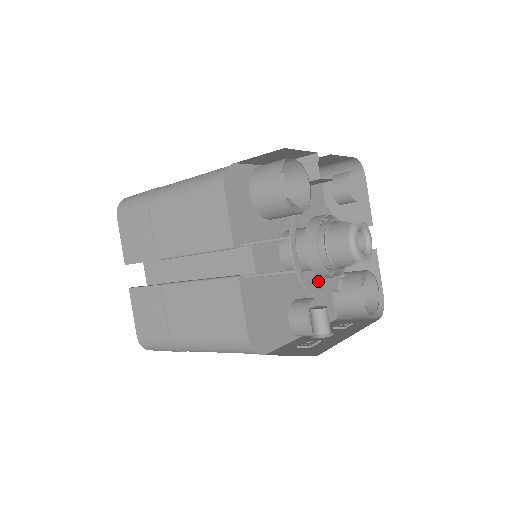
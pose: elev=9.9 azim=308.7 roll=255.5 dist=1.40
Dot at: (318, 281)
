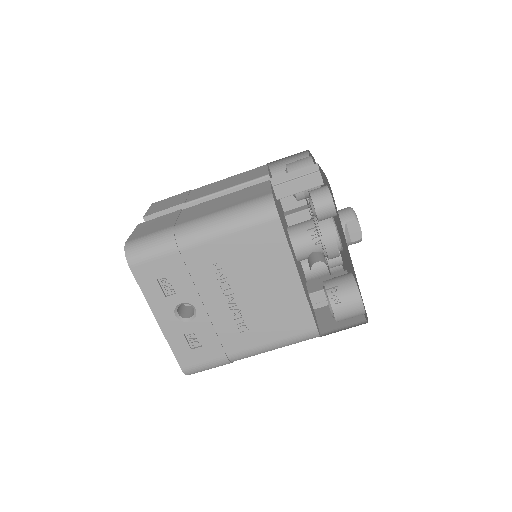
Dot at: occluded
